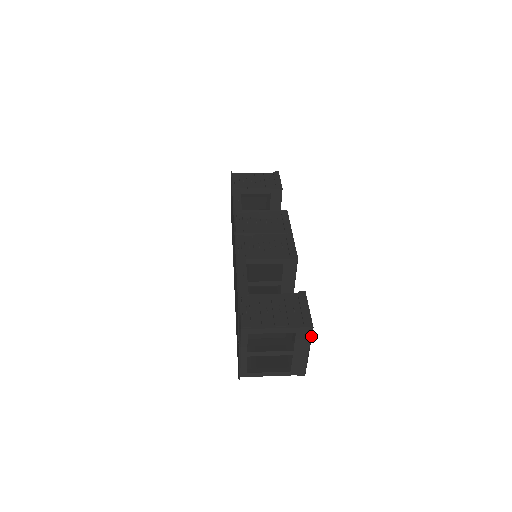
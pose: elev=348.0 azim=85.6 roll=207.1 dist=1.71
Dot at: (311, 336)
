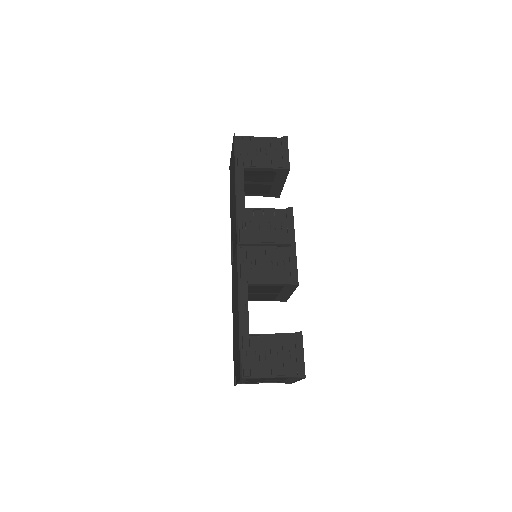
Dot at: (302, 378)
